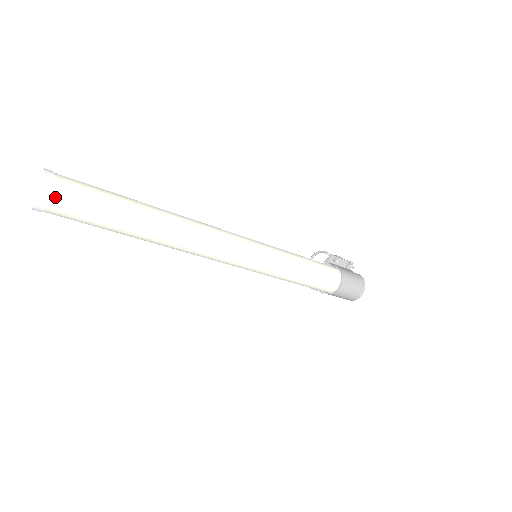
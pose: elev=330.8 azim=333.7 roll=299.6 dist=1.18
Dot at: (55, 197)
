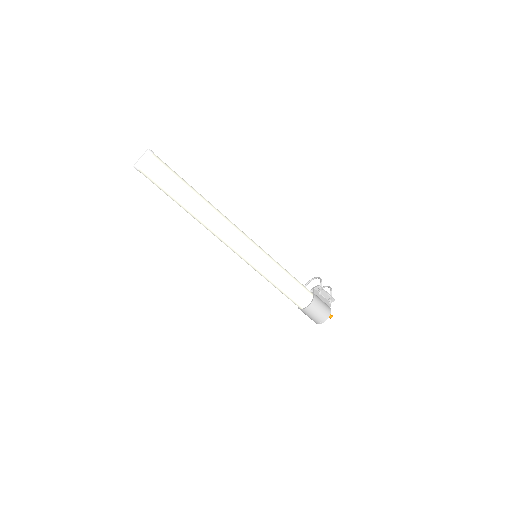
Dot at: (145, 168)
